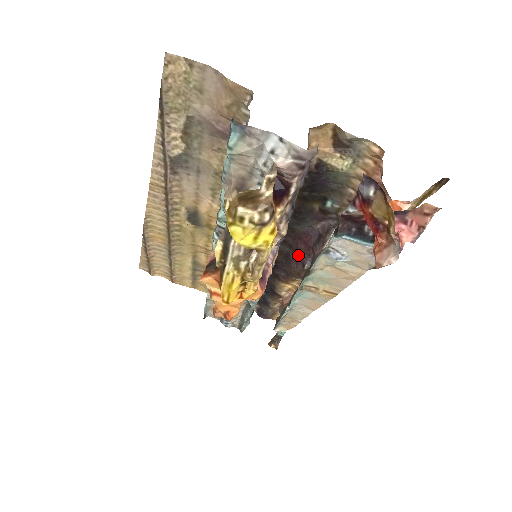
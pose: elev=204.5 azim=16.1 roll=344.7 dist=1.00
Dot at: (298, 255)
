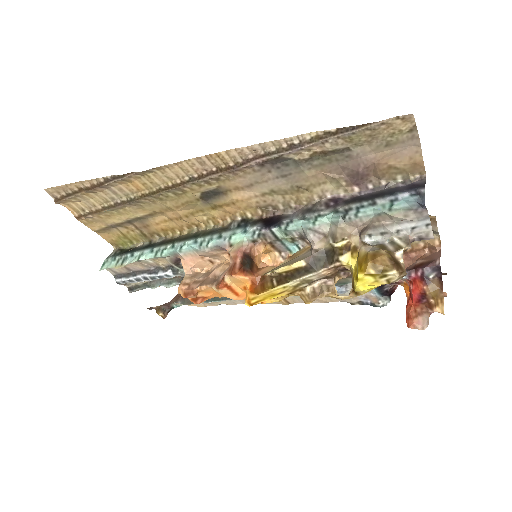
Dot at: occluded
